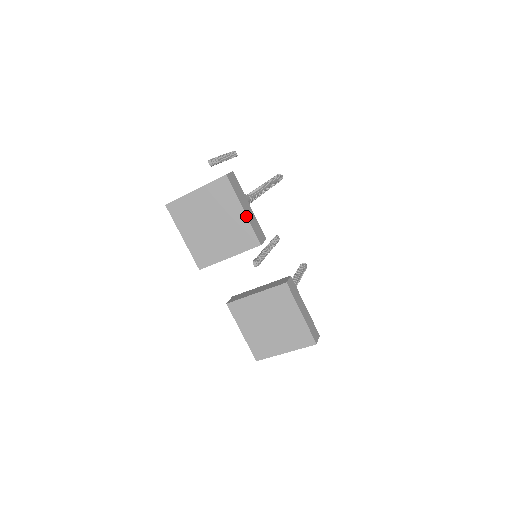
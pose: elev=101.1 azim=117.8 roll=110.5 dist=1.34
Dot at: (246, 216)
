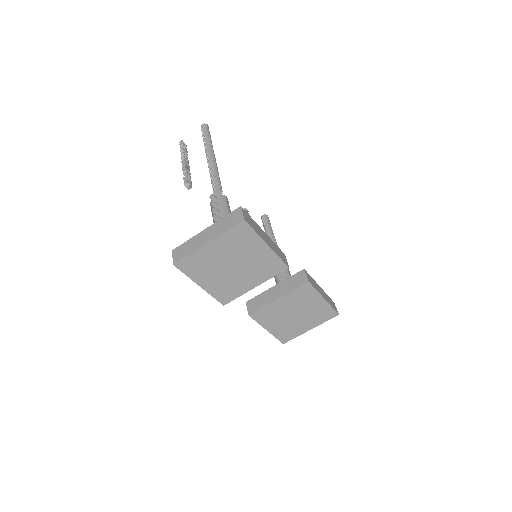
Dot at: (271, 249)
